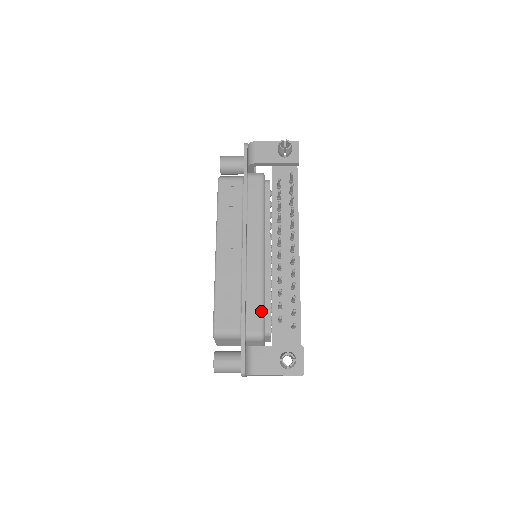
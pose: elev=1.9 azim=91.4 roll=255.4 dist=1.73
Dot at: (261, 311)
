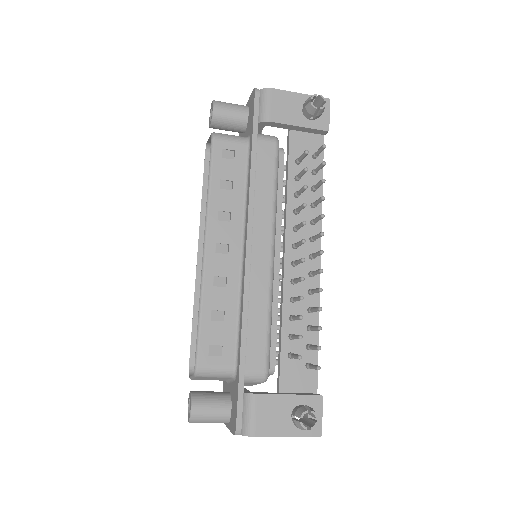
Dot at: (267, 342)
